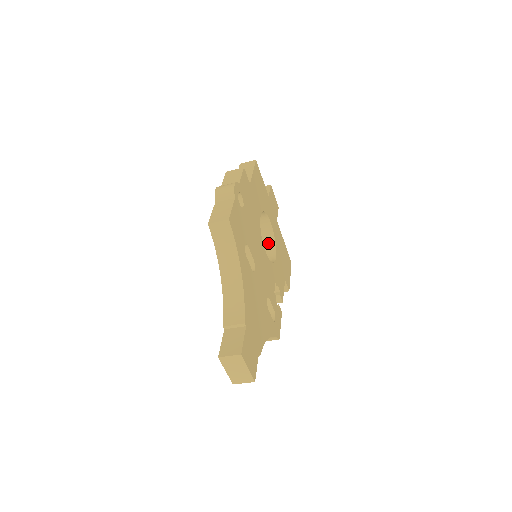
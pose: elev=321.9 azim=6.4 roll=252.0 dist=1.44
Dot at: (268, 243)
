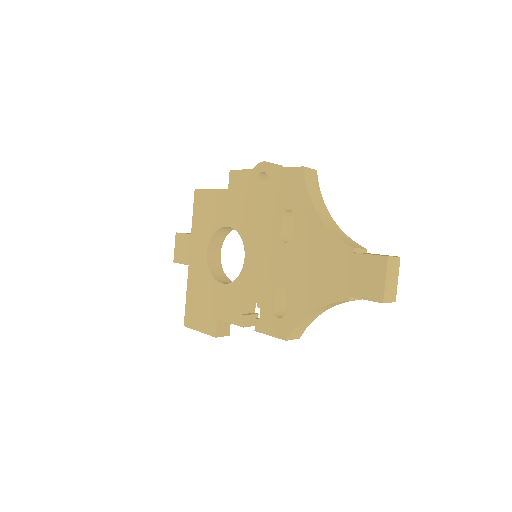
Dot at: (219, 273)
